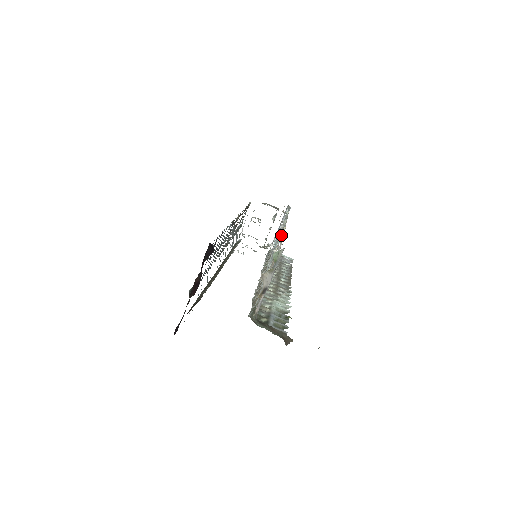
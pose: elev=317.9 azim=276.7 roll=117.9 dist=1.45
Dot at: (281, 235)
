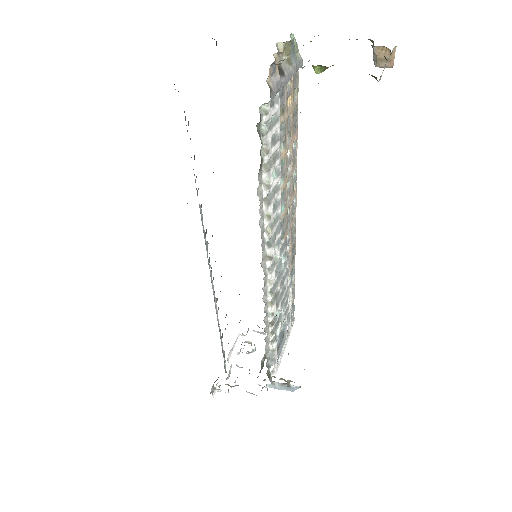
Dot at: (292, 173)
